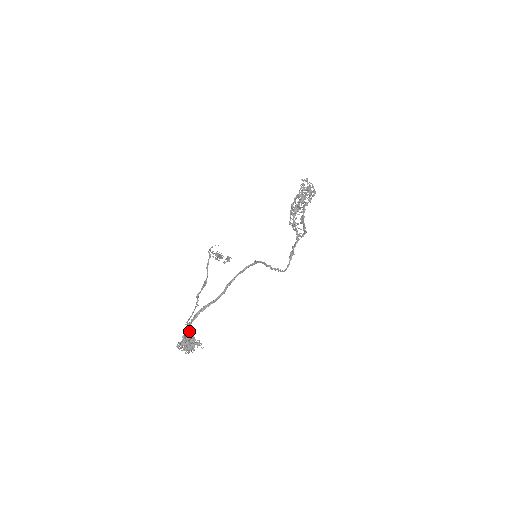
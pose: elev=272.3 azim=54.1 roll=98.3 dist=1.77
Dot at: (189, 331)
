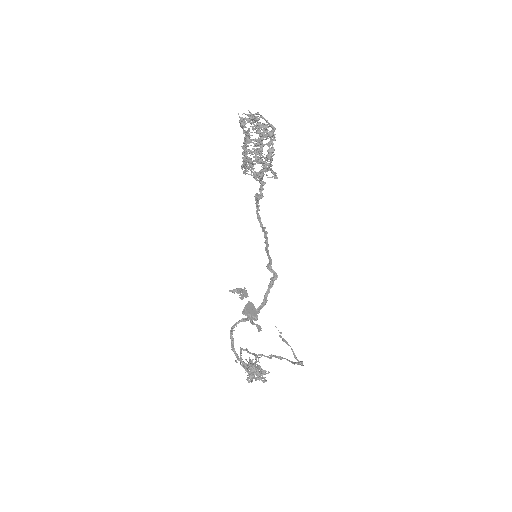
Dot at: (250, 366)
